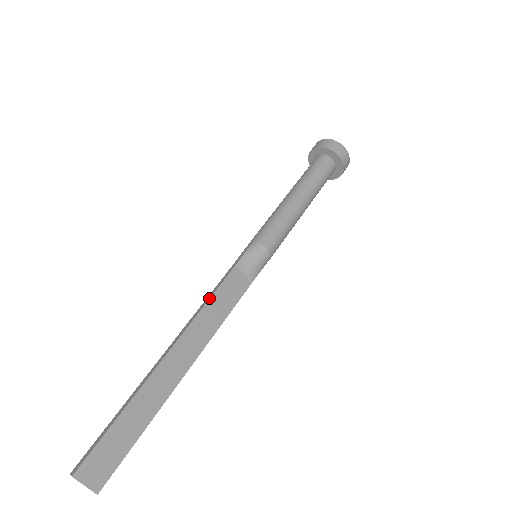
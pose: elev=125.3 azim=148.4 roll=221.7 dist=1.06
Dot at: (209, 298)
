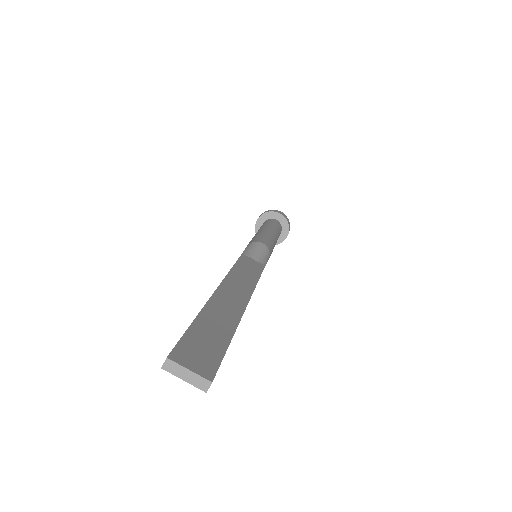
Dot at: (233, 265)
